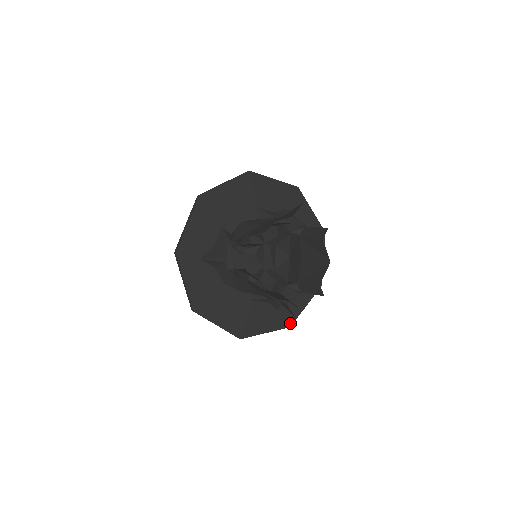
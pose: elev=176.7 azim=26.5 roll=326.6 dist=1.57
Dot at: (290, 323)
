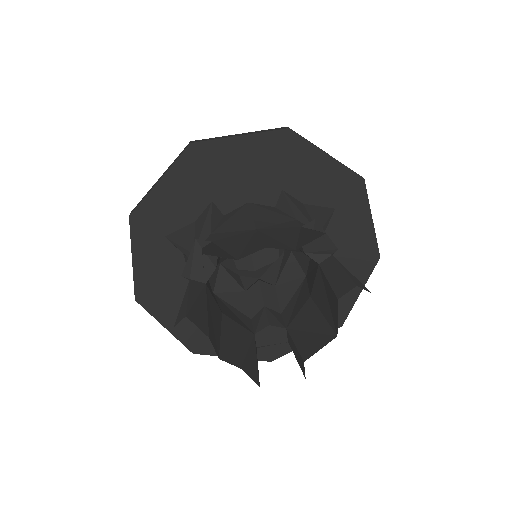
Dot at: (273, 357)
